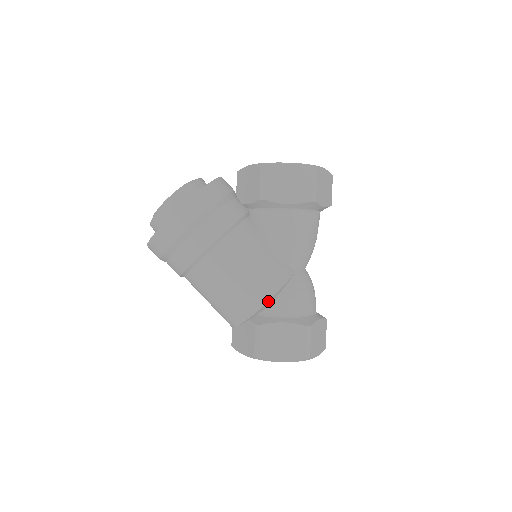
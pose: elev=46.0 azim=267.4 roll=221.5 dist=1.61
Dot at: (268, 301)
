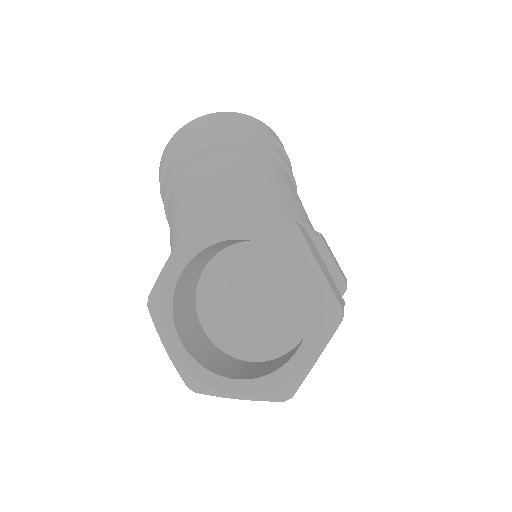
Dot at: (317, 238)
